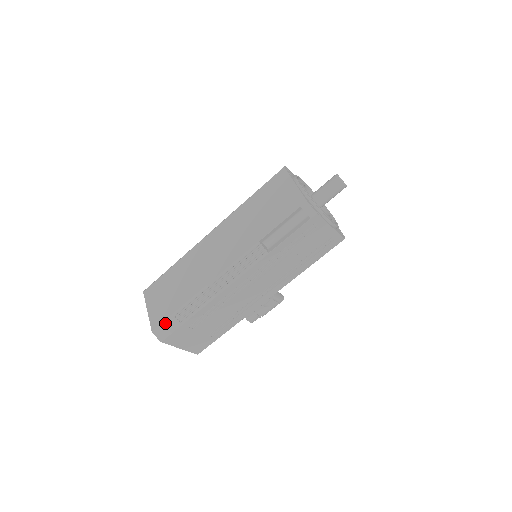
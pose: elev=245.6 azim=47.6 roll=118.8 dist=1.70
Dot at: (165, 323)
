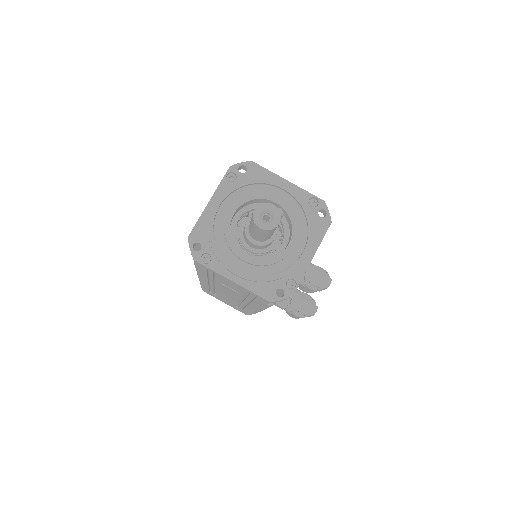
Dot at: occluded
